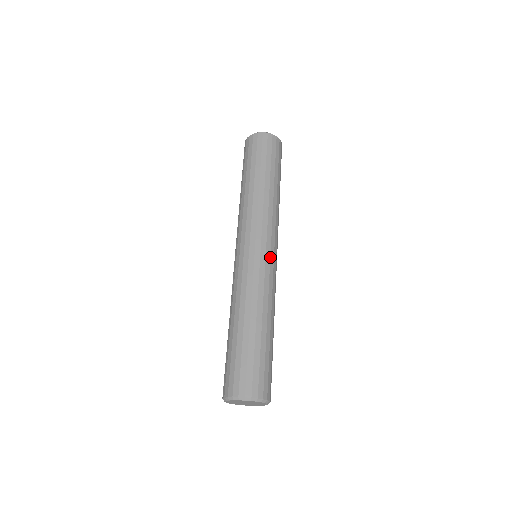
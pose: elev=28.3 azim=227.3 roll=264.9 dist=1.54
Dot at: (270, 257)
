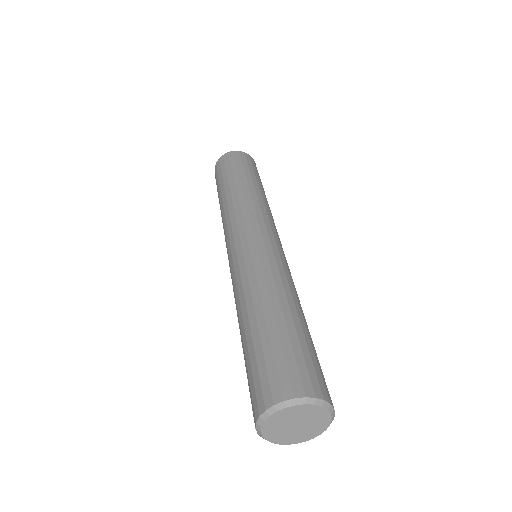
Dot at: (263, 240)
